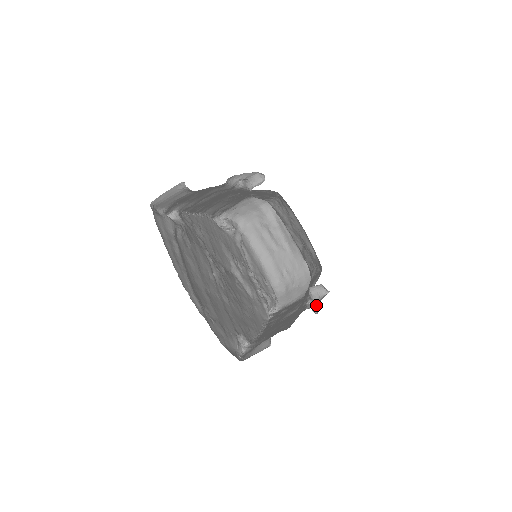
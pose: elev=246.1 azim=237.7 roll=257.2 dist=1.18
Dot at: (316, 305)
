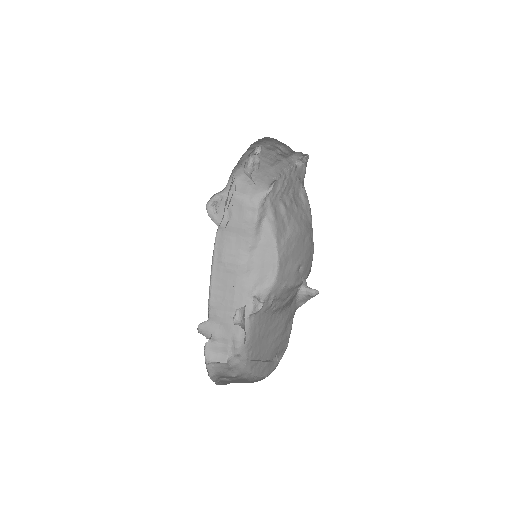
Dot at: (257, 308)
